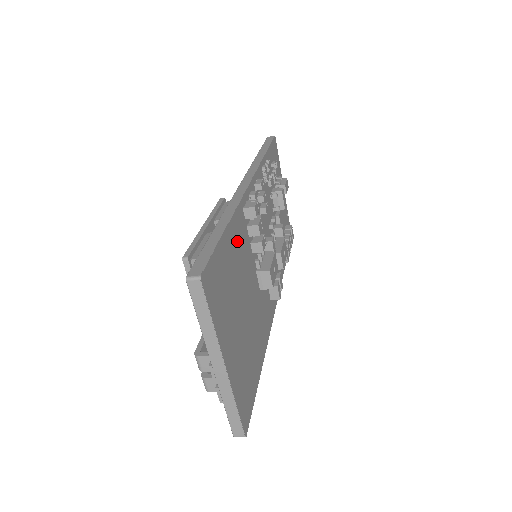
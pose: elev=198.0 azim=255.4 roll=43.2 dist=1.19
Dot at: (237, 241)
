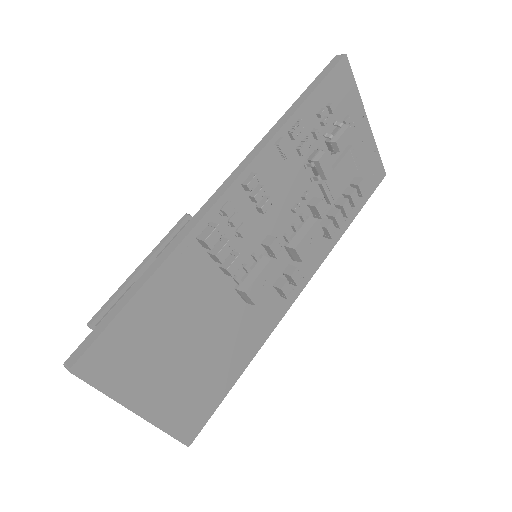
Dot at: (176, 284)
